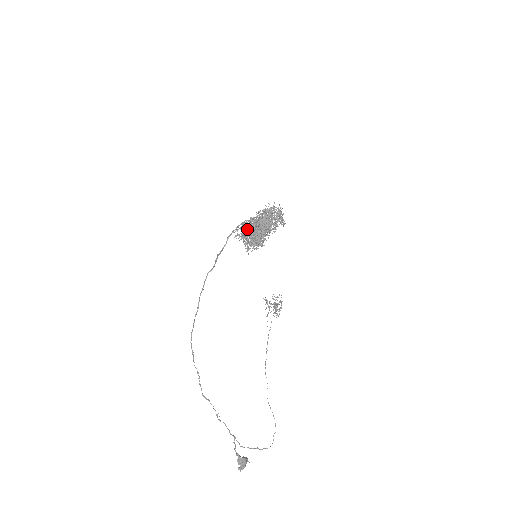
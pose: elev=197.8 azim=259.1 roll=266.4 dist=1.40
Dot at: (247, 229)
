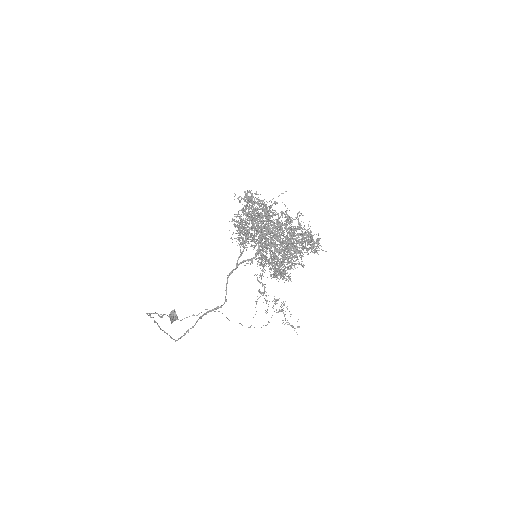
Dot at: (270, 264)
